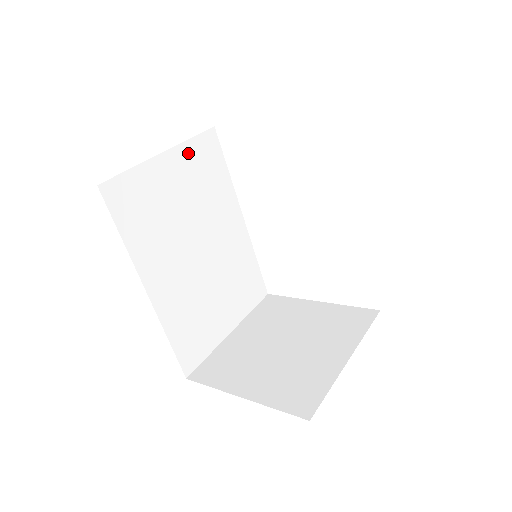
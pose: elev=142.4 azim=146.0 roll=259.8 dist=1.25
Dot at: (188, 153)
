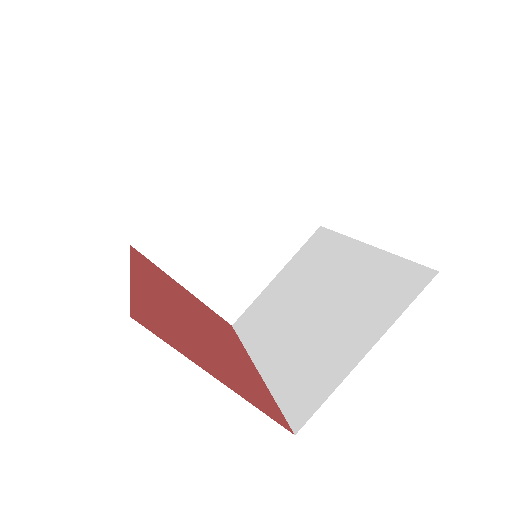
Dot at: occluded
